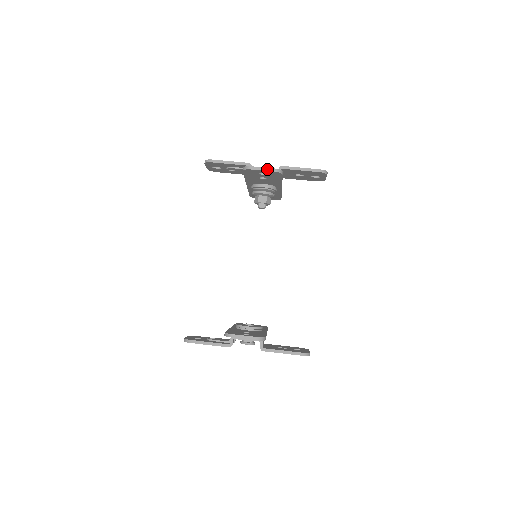
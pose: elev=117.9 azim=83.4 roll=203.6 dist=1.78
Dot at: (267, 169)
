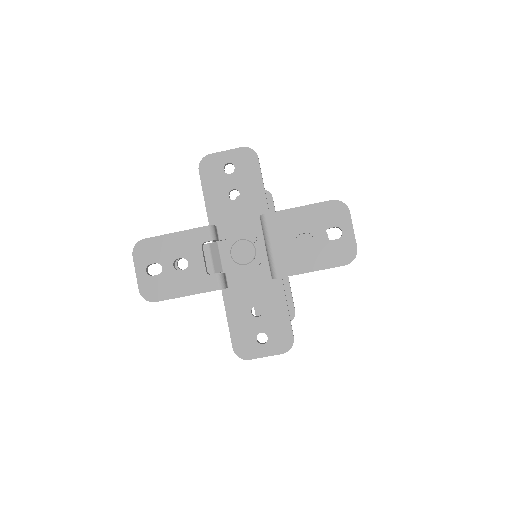
Dot at: (273, 355)
